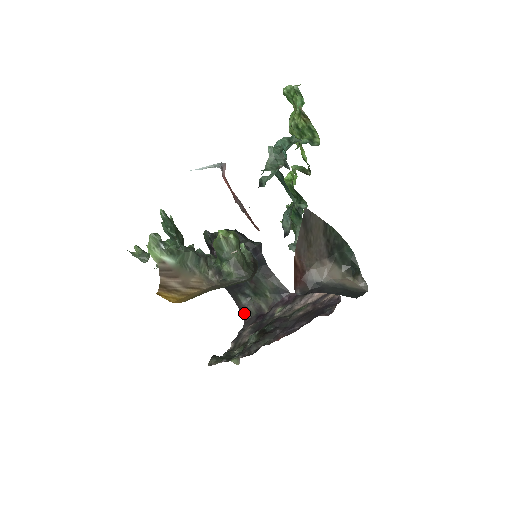
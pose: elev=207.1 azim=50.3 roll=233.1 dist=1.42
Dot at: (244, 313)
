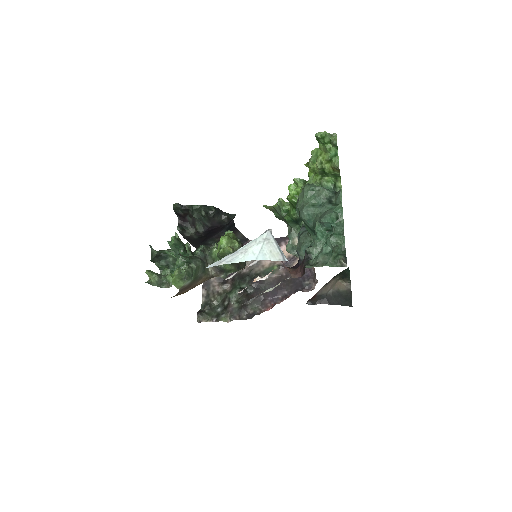
Dot at: occluded
